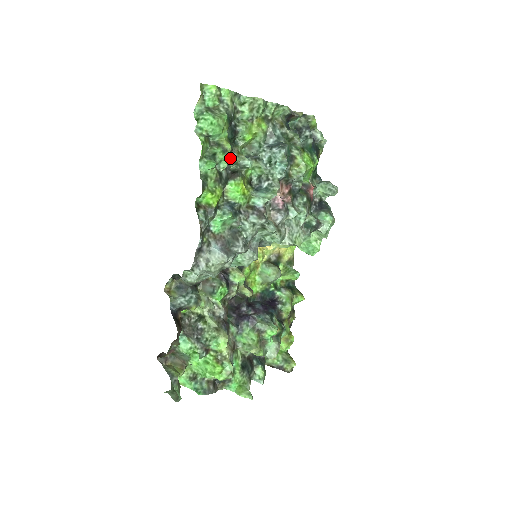
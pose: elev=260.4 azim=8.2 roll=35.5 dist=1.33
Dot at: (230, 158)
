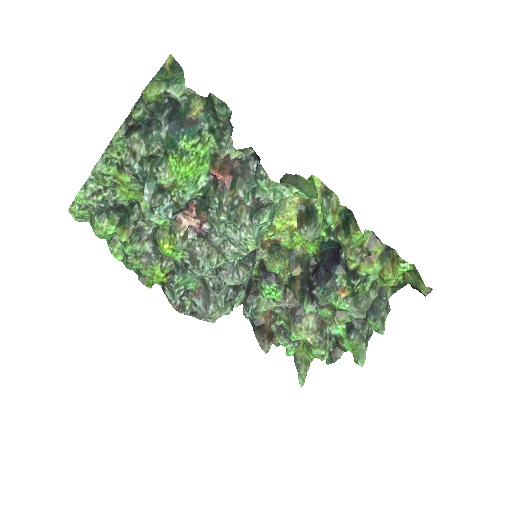
Dot at: (143, 226)
